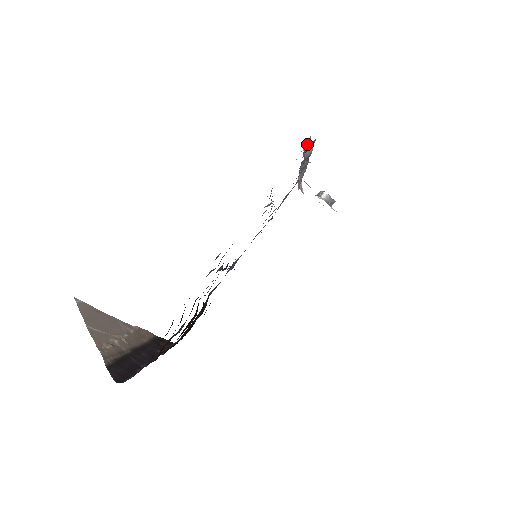
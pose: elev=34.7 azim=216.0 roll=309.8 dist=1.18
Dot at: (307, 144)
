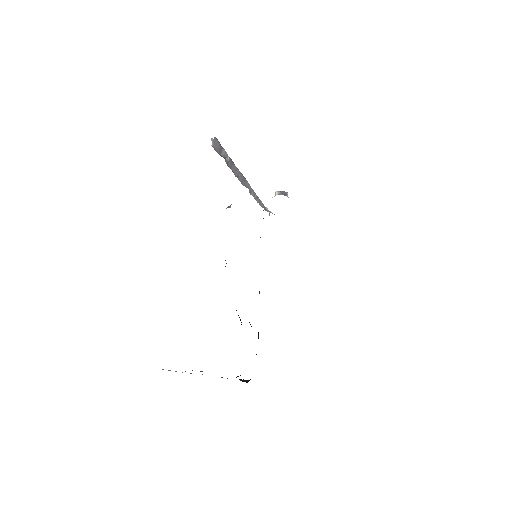
Dot at: (212, 142)
